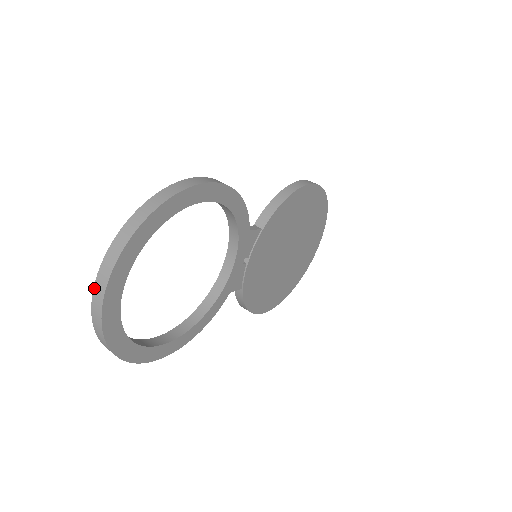
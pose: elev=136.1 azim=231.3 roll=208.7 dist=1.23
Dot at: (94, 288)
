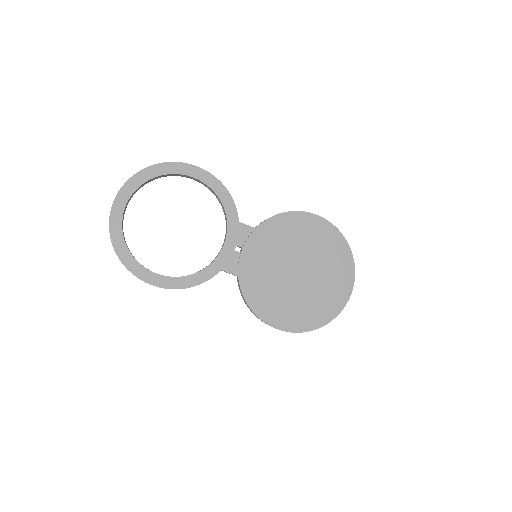
Dot at: occluded
